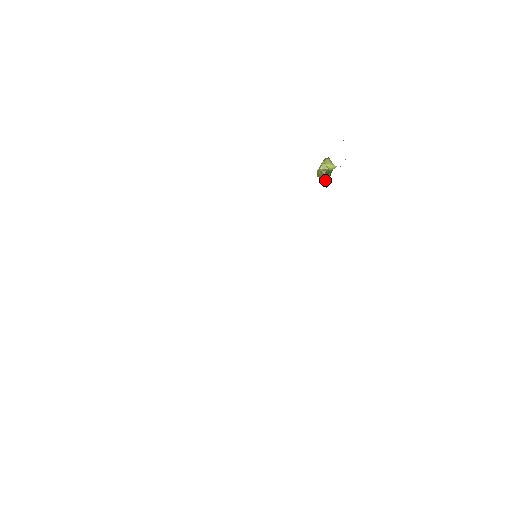
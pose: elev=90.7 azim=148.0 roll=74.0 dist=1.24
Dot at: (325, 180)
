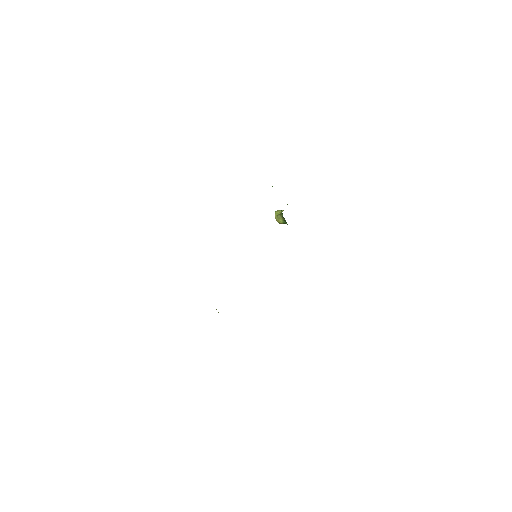
Dot at: (283, 221)
